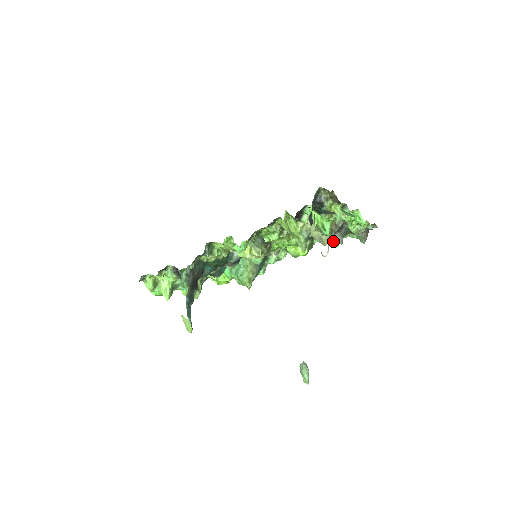
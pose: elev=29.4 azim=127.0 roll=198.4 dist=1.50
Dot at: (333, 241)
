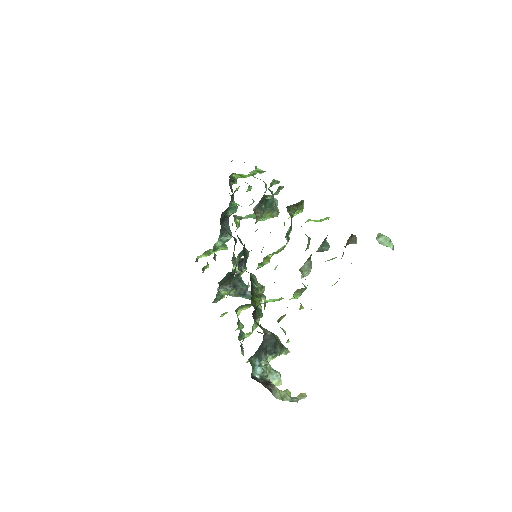
Dot at: (319, 221)
